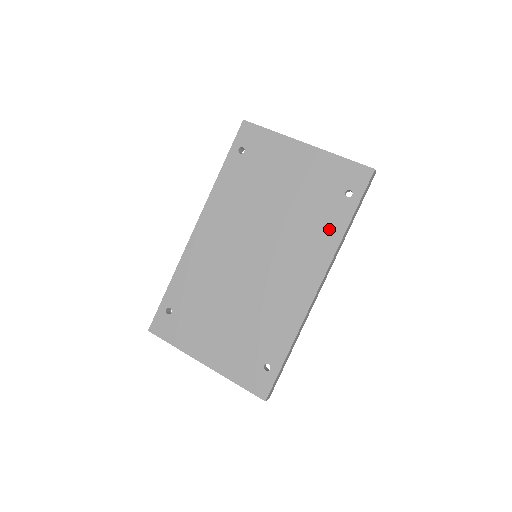
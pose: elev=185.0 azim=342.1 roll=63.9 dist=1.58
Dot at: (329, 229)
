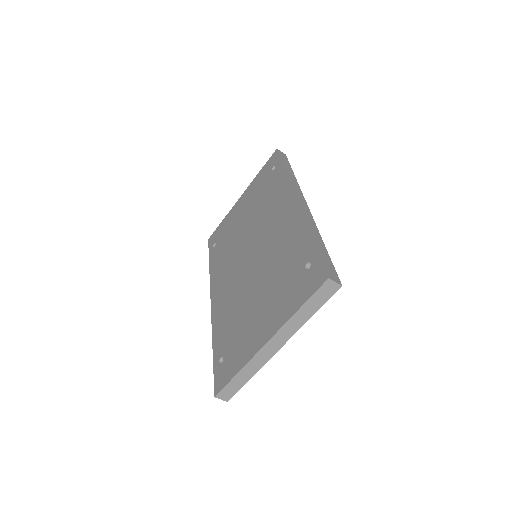
Dot at: (277, 185)
